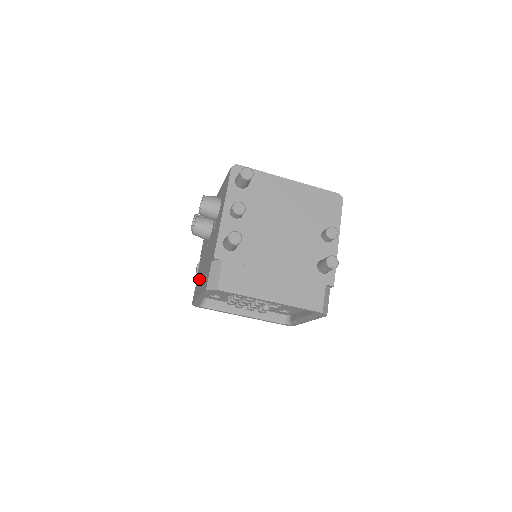
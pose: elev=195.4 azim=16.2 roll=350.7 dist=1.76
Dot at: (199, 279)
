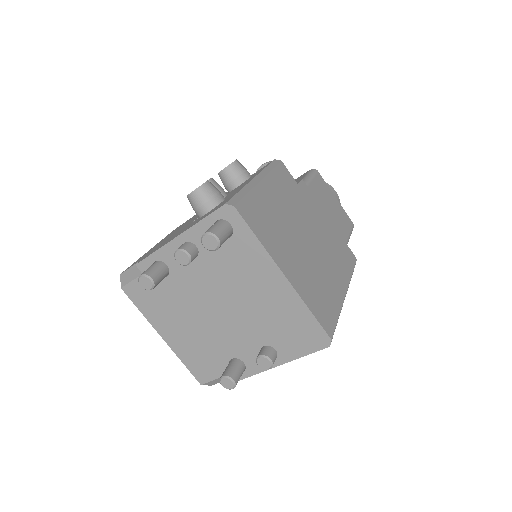
Dot at: (178, 228)
